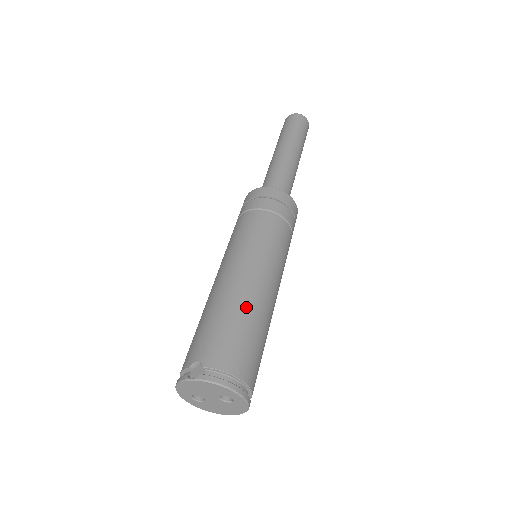
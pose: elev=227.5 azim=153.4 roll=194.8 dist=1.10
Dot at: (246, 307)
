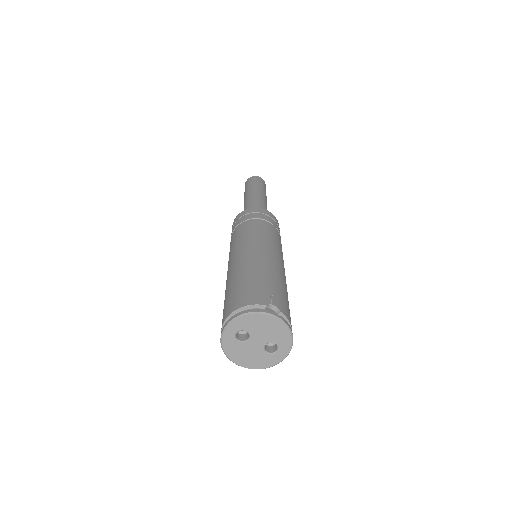
Dot at: occluded
